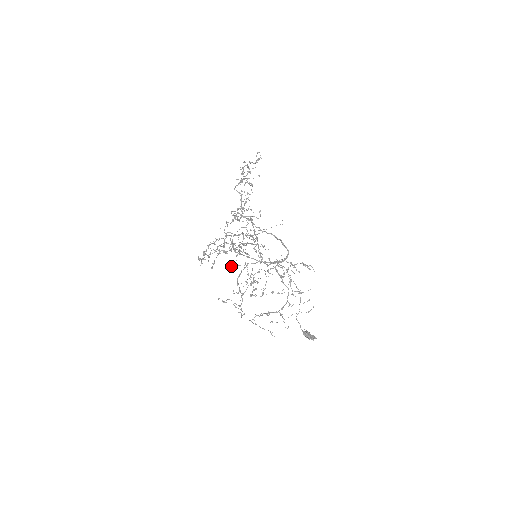
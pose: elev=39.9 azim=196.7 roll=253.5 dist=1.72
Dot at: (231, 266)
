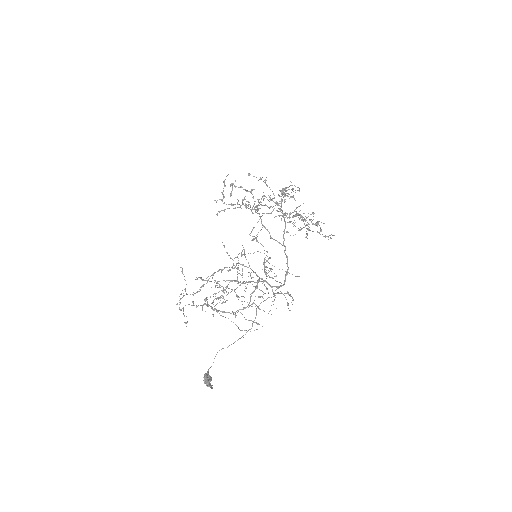
Dot at: occluded
